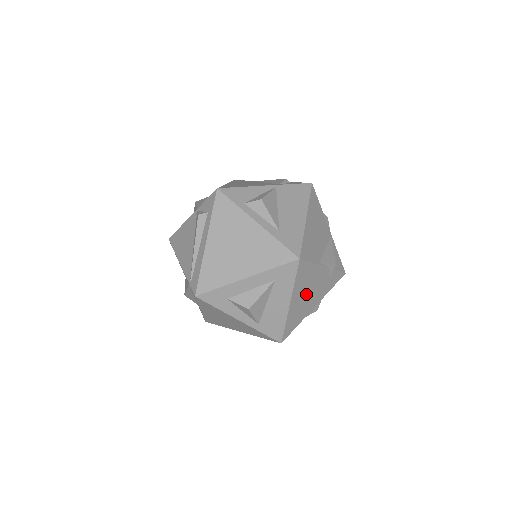
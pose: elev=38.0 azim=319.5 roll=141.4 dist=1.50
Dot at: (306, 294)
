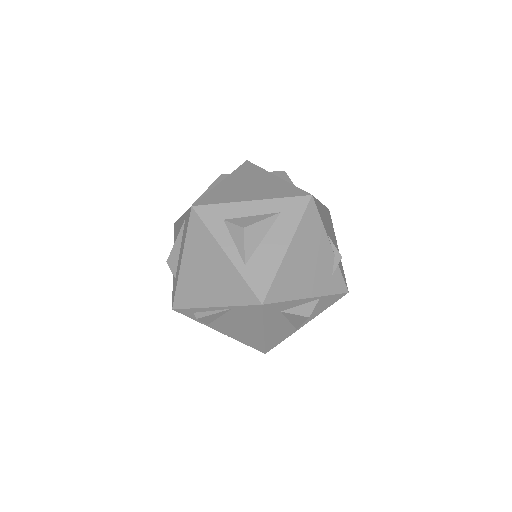
Dot at: (306, 260)
